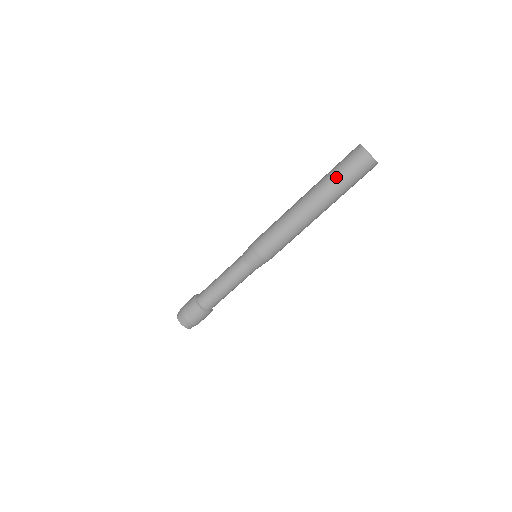
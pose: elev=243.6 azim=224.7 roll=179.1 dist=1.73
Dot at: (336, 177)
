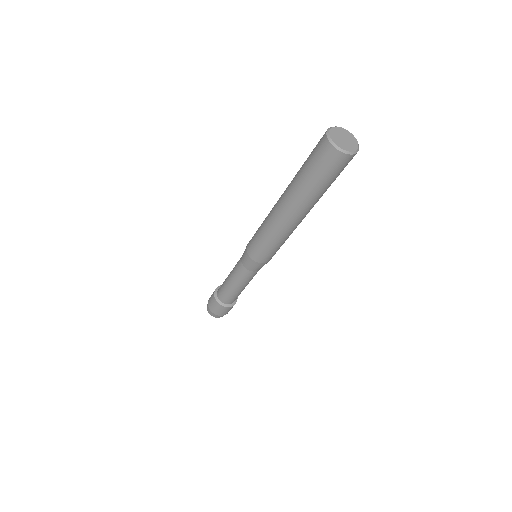
Dot at: (311, 184)
